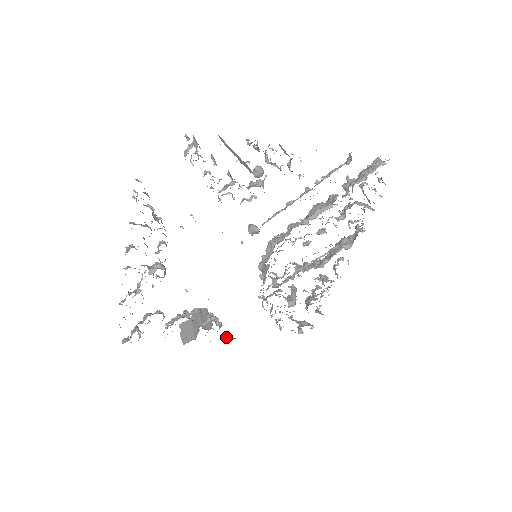
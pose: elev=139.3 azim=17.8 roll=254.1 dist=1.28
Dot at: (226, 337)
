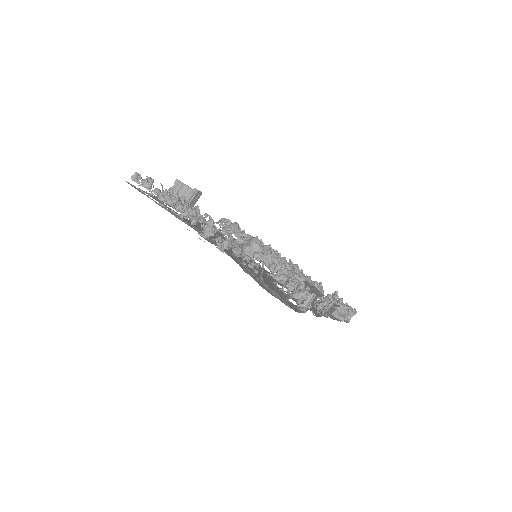
Dot at: occluded
